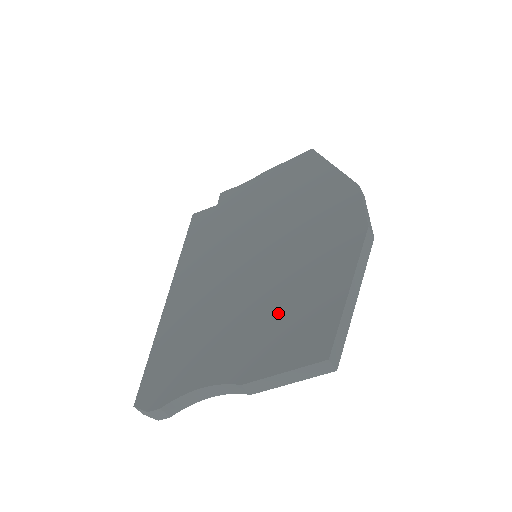
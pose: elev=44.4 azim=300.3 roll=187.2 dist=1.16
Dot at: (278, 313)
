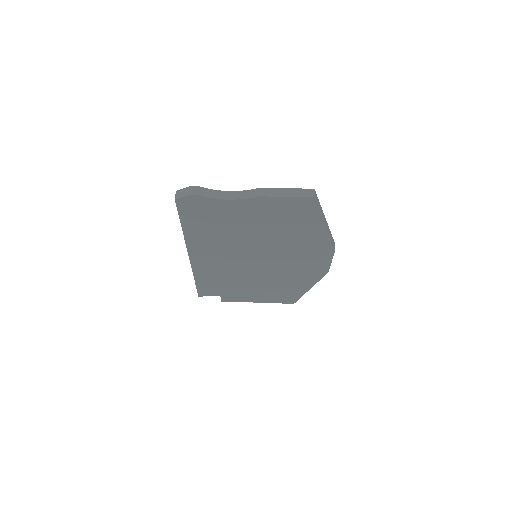
Dot at: occluded
